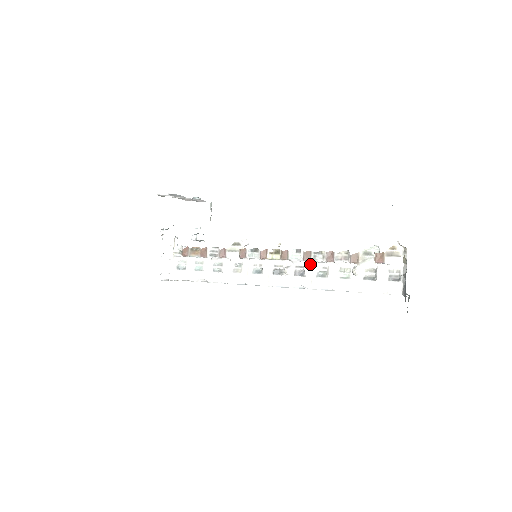
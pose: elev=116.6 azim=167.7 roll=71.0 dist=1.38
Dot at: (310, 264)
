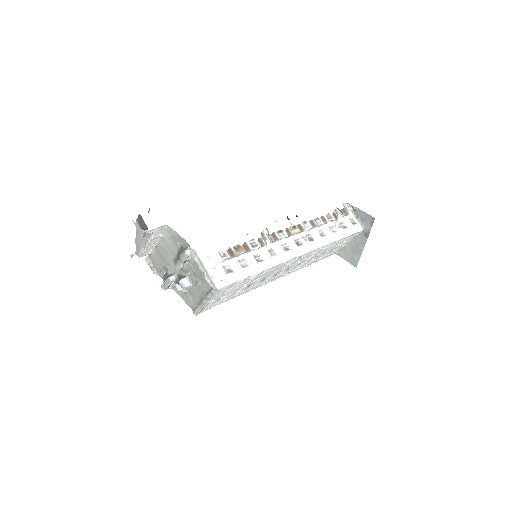
Dot at: (313, 231)
